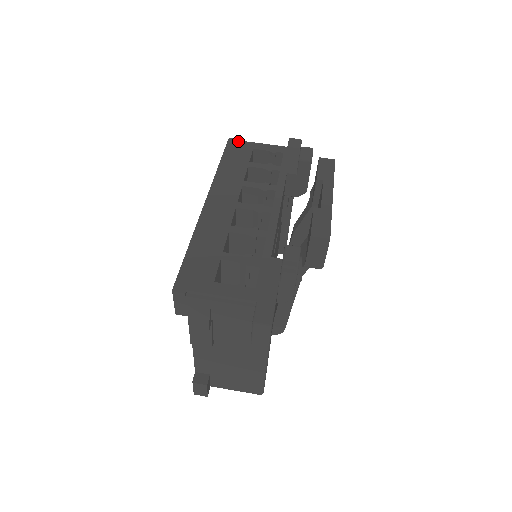
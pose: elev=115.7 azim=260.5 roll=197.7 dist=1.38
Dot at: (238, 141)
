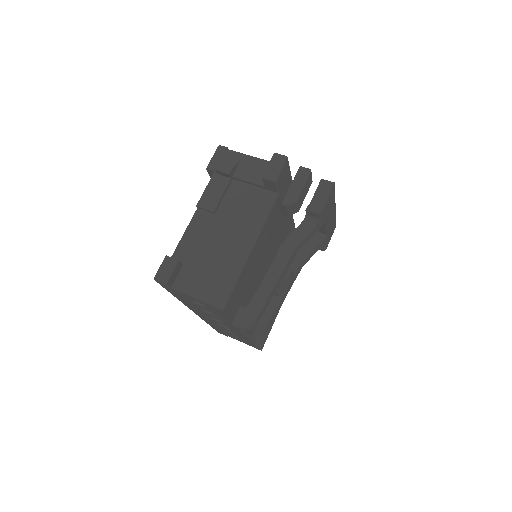
Dot at: occluded
